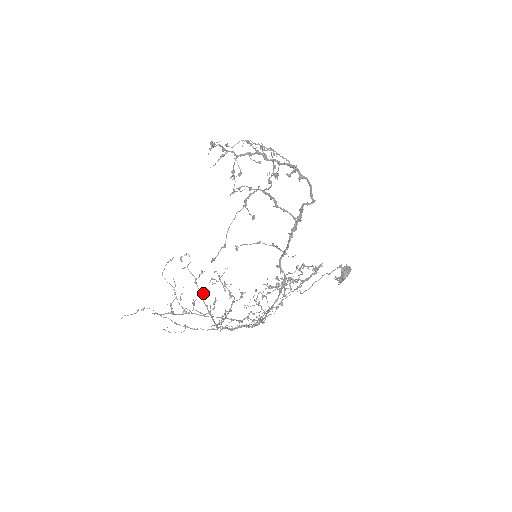
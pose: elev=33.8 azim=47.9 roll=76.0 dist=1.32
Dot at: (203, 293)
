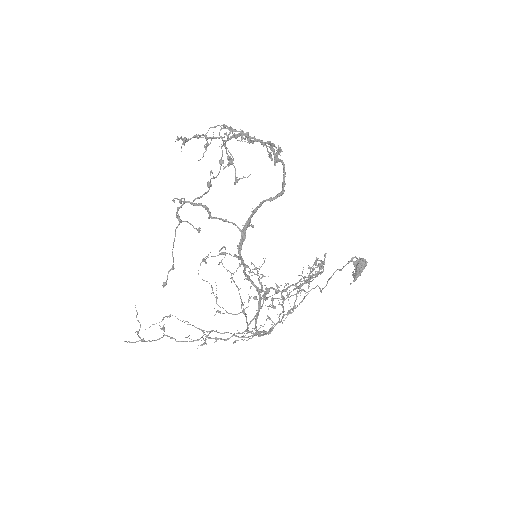
Dot at: occluded
